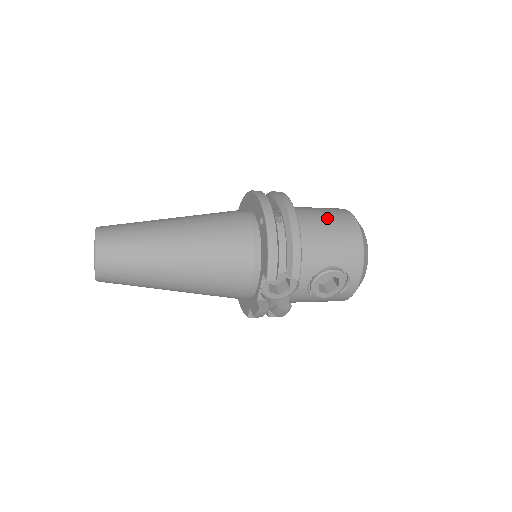
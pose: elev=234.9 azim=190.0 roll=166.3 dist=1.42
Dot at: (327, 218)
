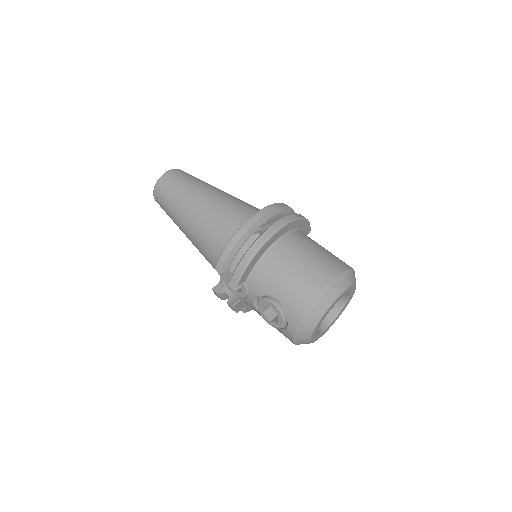
Dot at: (308, 261)
